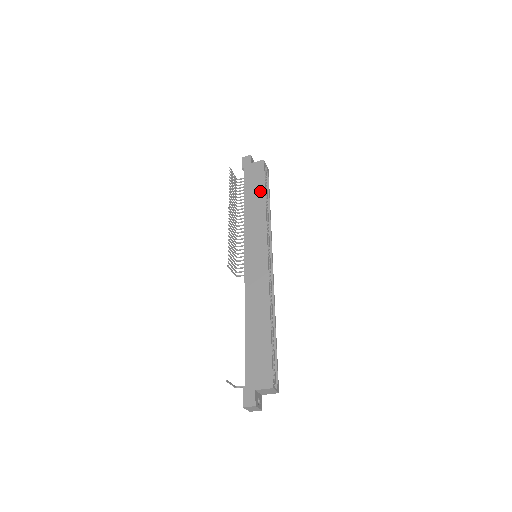
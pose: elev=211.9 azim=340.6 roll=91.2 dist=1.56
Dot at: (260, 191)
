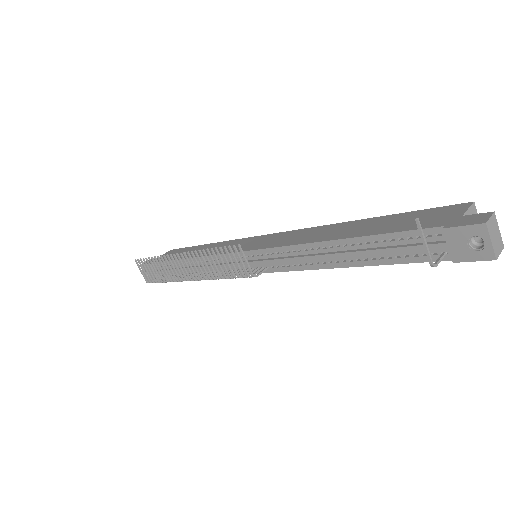
Dot at: (195, 248)
